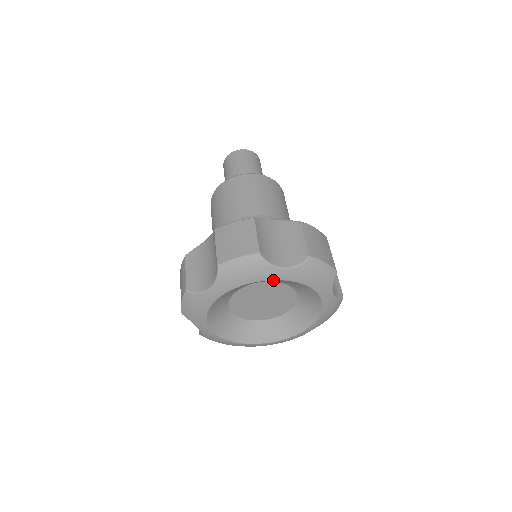
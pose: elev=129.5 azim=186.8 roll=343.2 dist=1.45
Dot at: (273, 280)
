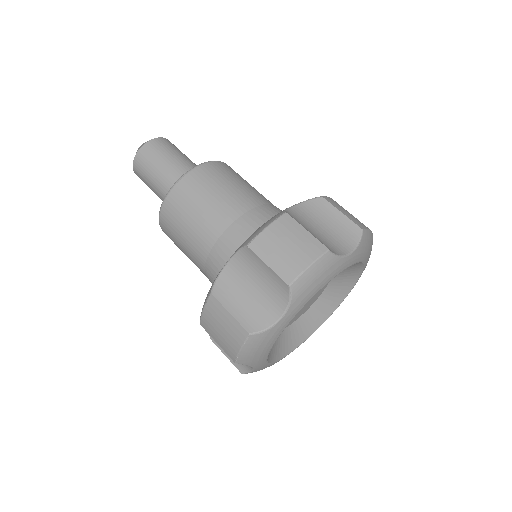
Dot at: occluded
